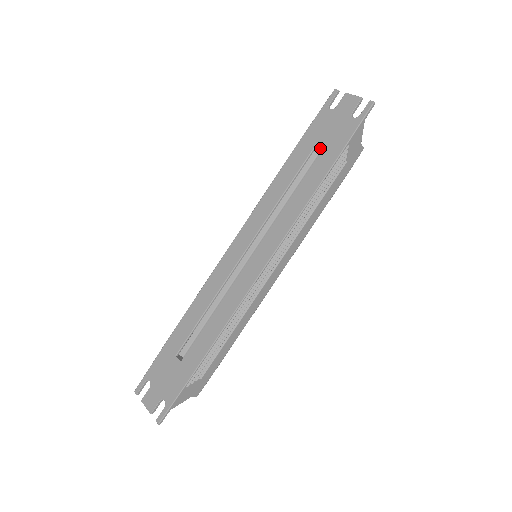
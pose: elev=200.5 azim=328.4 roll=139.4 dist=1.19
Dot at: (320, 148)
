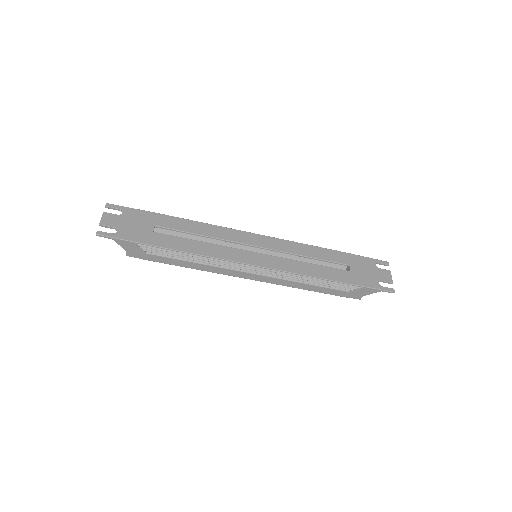
Dot at: (350, 269)
